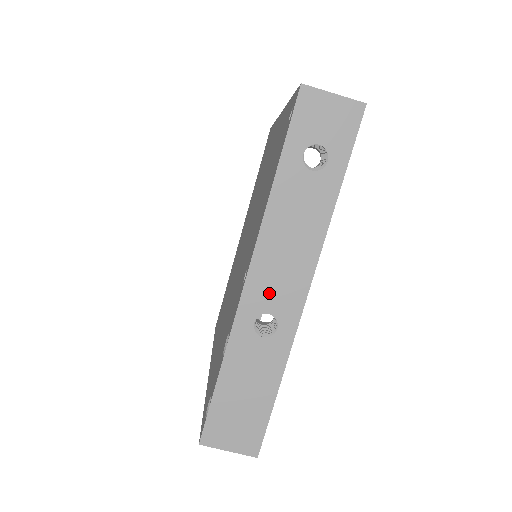
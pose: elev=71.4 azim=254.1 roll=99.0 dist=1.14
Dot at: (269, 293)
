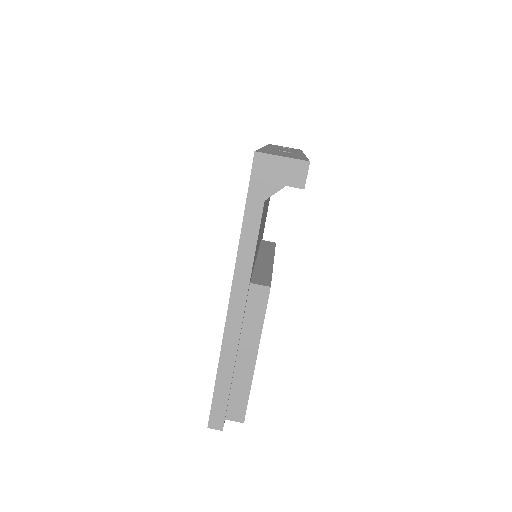
Dot at: occluded
